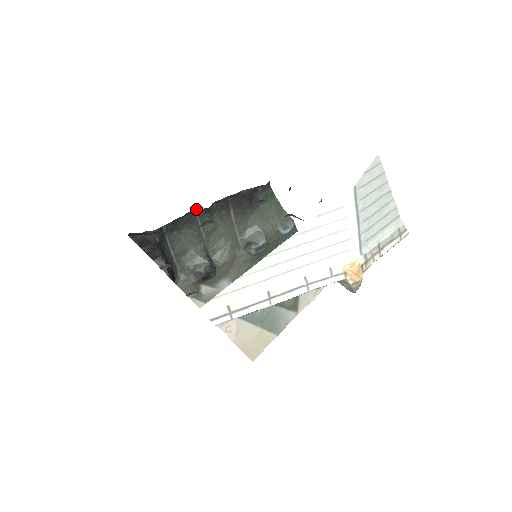
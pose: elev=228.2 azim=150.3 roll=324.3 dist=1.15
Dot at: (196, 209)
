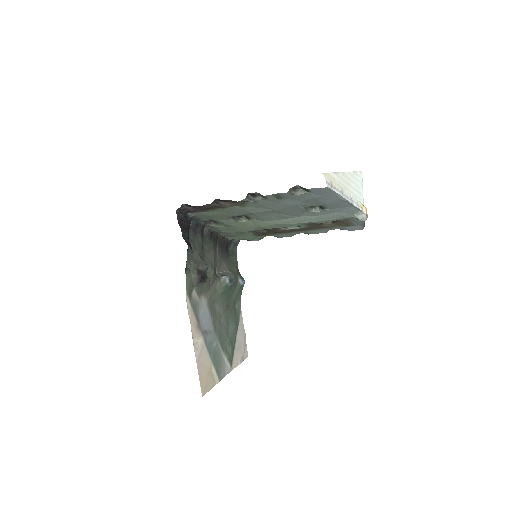
Dot at: (205, 228)
